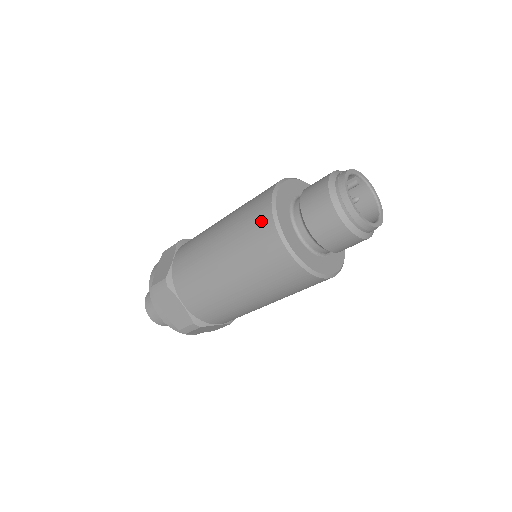
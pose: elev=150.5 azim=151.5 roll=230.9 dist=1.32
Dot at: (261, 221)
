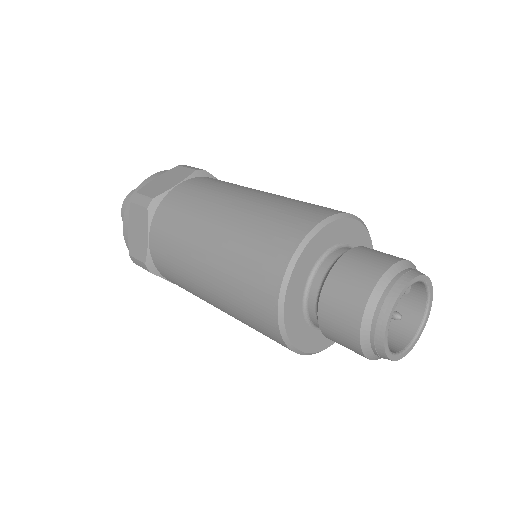
Dot at: (263, 319)
